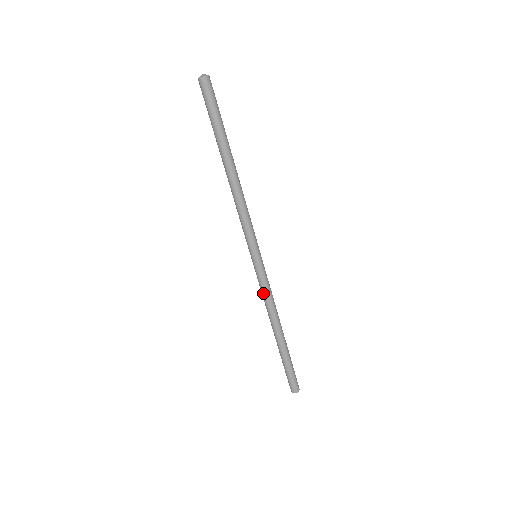
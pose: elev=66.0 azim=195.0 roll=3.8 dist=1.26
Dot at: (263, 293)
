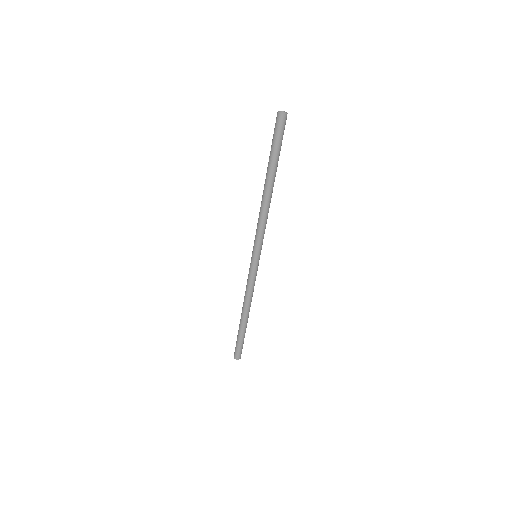
Dot at: (248, 284)
